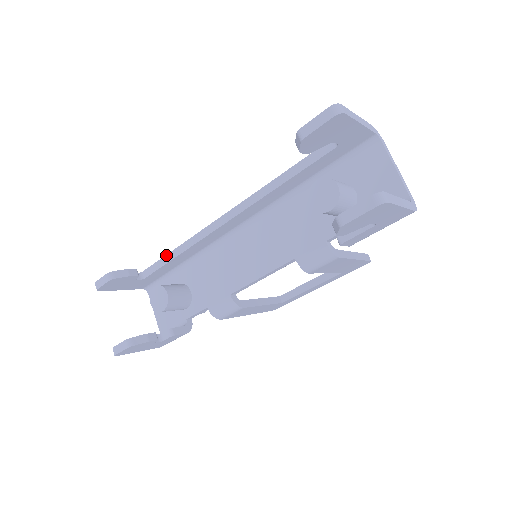
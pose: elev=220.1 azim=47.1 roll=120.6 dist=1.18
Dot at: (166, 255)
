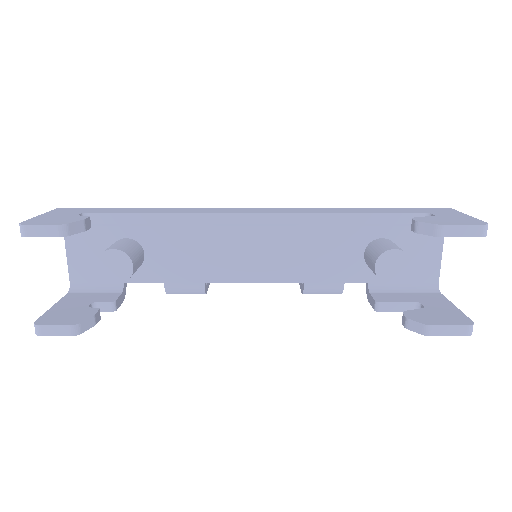
Dot at: (142, 213)
